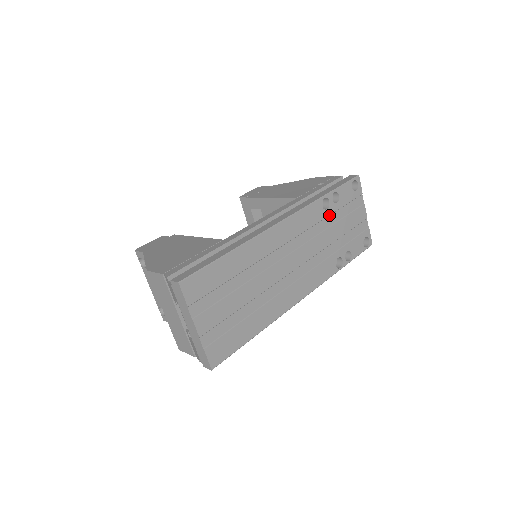
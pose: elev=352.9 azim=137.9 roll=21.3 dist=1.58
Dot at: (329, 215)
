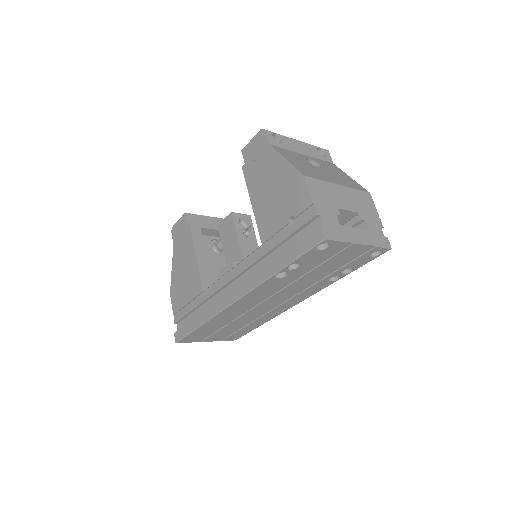
Dot at: (294, 274)
